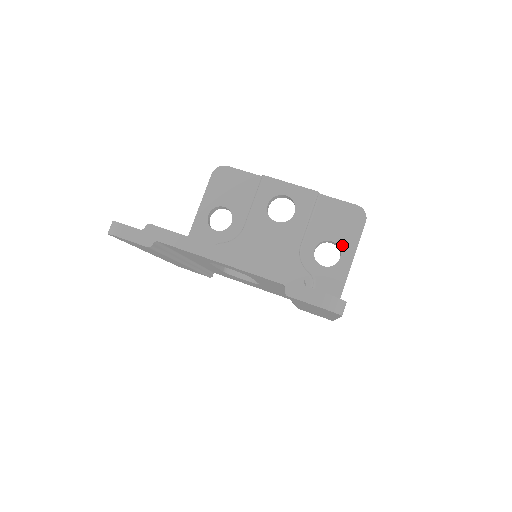
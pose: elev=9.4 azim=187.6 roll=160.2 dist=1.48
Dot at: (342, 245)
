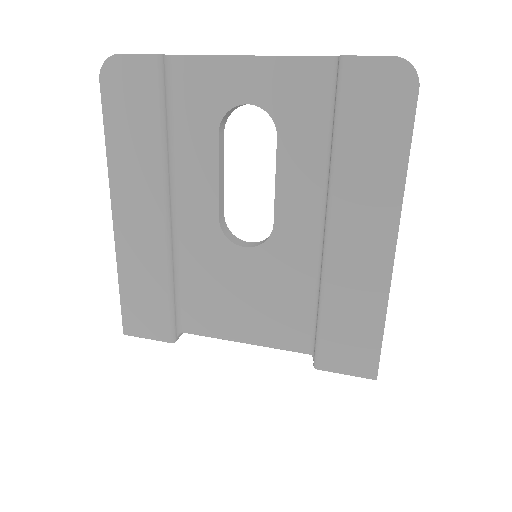
Dot at: occluded
